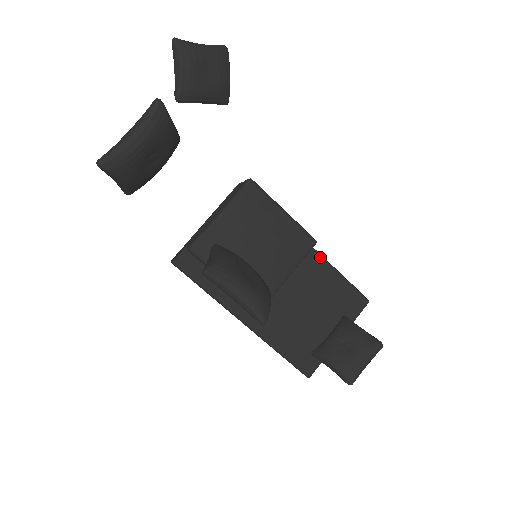
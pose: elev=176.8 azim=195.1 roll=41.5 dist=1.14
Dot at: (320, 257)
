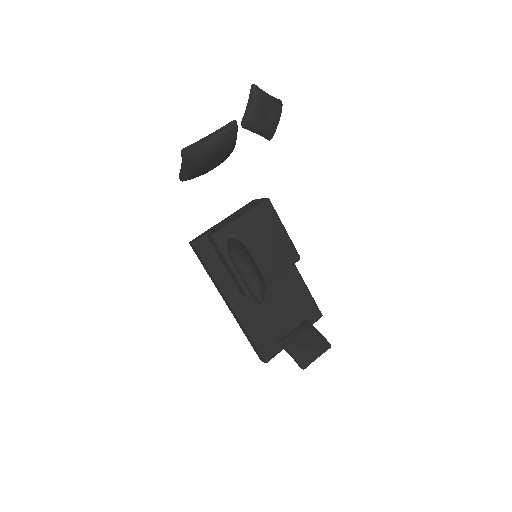
Dot at: (297, 272)
